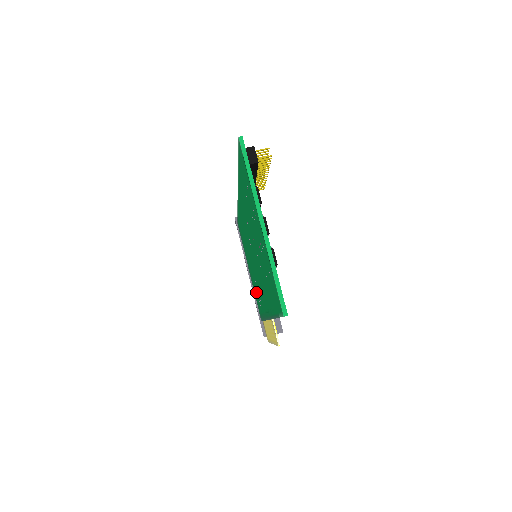
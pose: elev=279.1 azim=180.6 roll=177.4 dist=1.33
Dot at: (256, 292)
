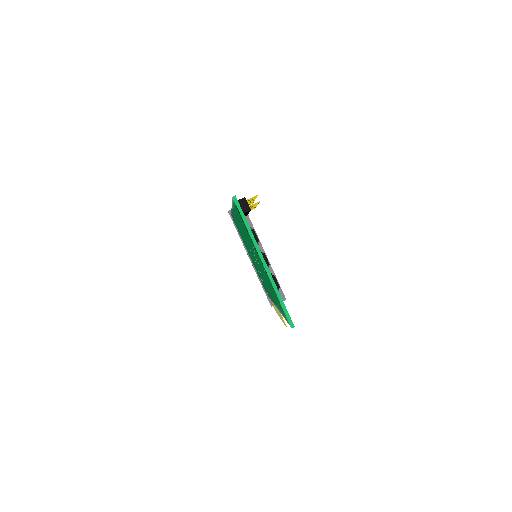
Dot at: occluded
